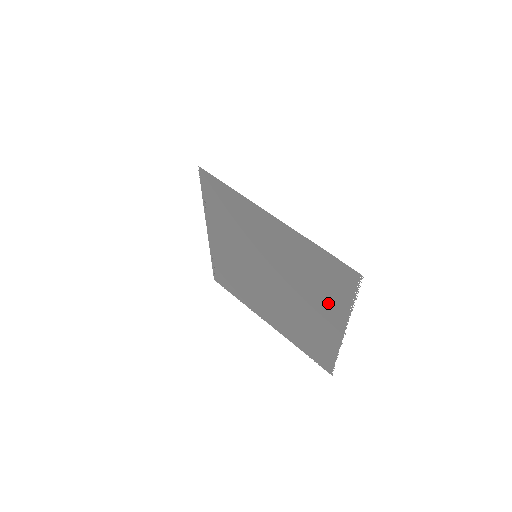
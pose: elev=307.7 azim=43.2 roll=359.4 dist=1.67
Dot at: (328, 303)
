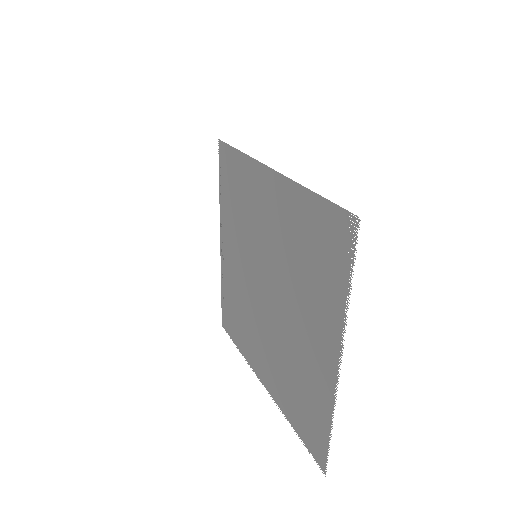
Dot at: (321, 305)
